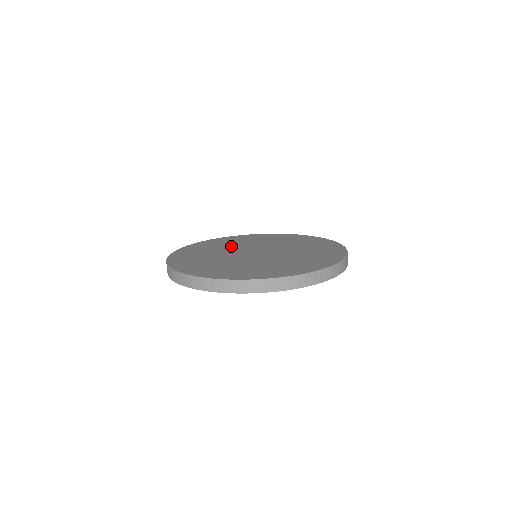
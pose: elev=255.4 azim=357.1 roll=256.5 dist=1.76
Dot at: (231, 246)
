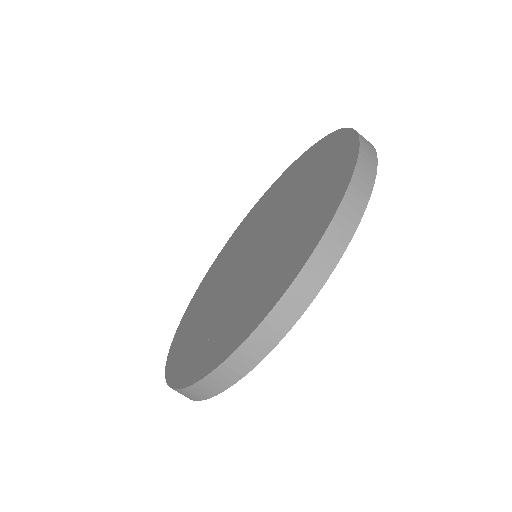
Dot at: (237, 248)
